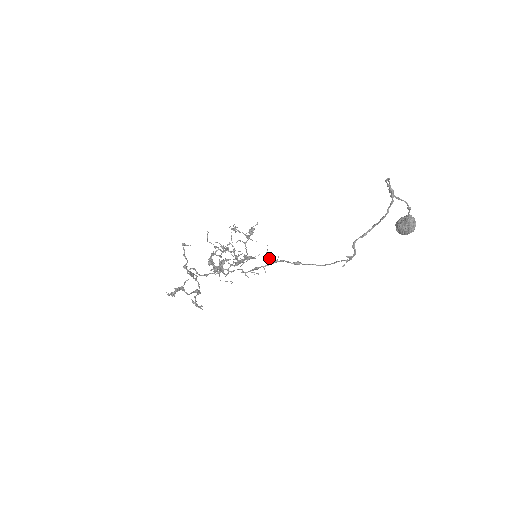
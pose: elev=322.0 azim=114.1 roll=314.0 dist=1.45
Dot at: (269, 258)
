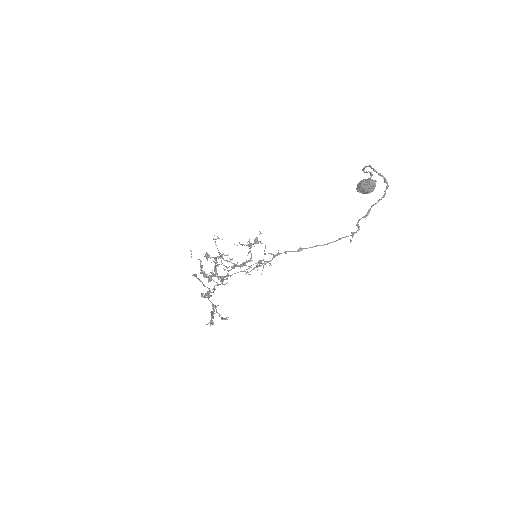
Dot at: (269, 253)
